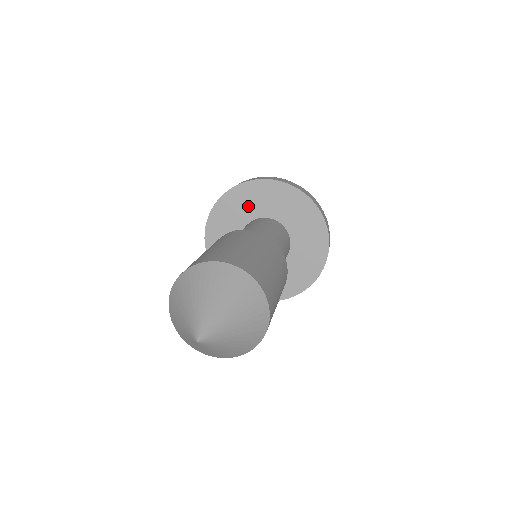
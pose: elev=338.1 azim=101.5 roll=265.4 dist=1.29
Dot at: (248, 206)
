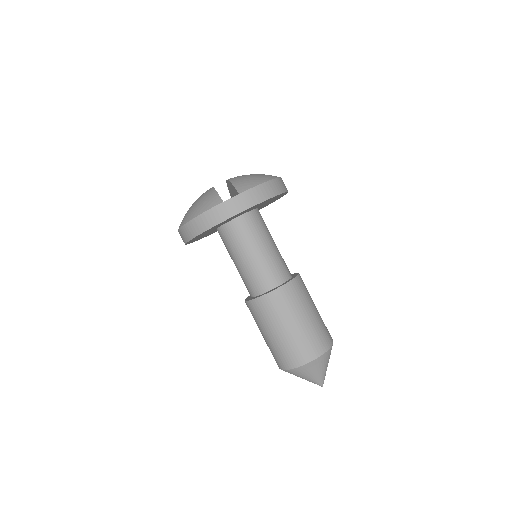
Dot at: occluded
